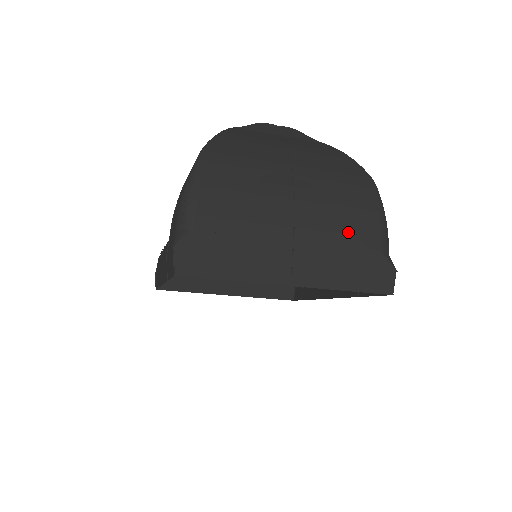
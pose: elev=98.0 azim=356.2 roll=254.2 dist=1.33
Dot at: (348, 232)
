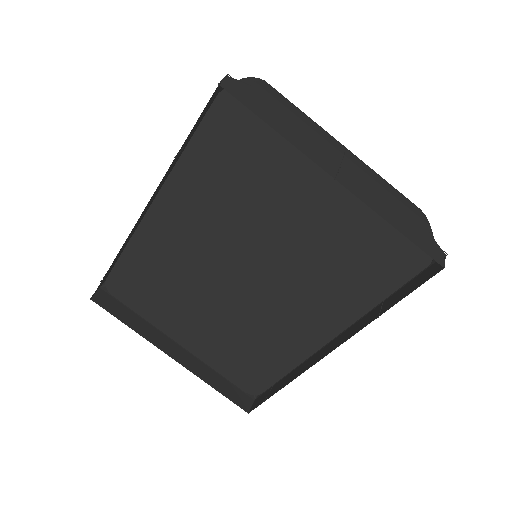
Dot at: (395, 196)
